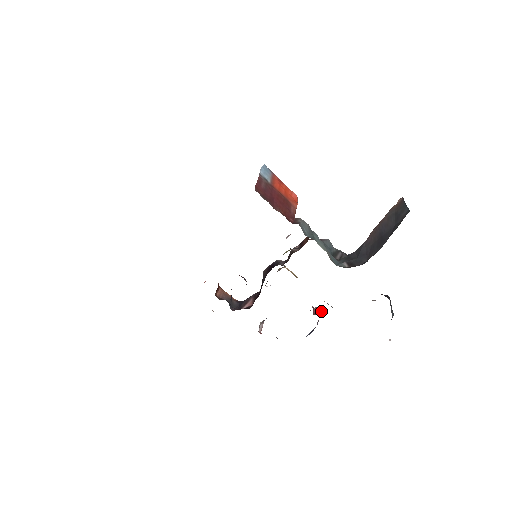
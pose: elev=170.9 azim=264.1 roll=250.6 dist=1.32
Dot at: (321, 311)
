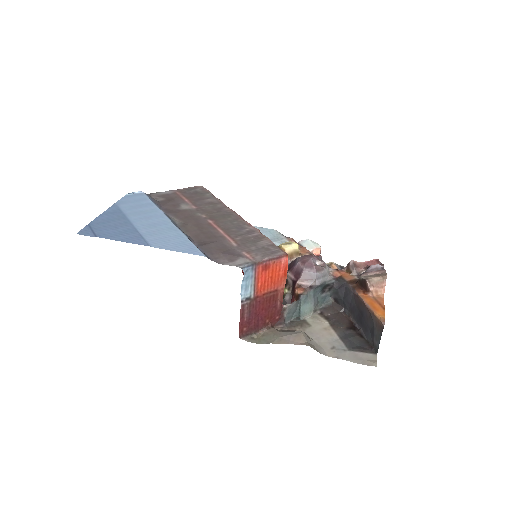
Dot at: occluded
